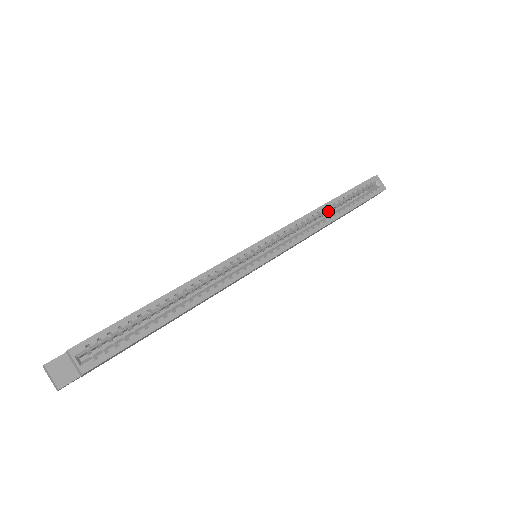
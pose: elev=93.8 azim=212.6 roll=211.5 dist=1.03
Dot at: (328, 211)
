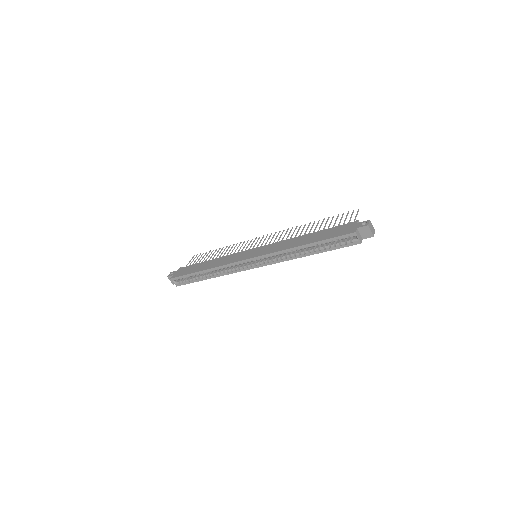
Dot at: occluded
